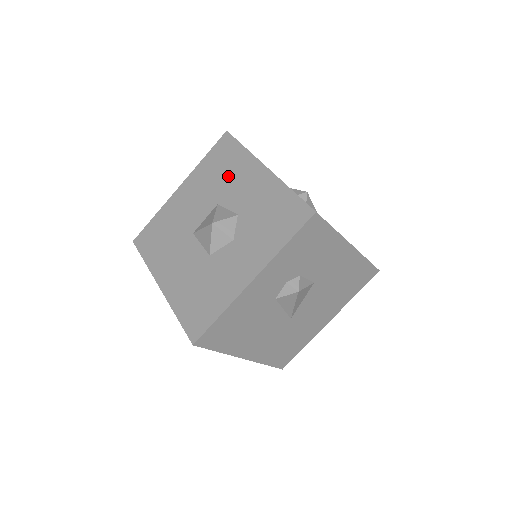
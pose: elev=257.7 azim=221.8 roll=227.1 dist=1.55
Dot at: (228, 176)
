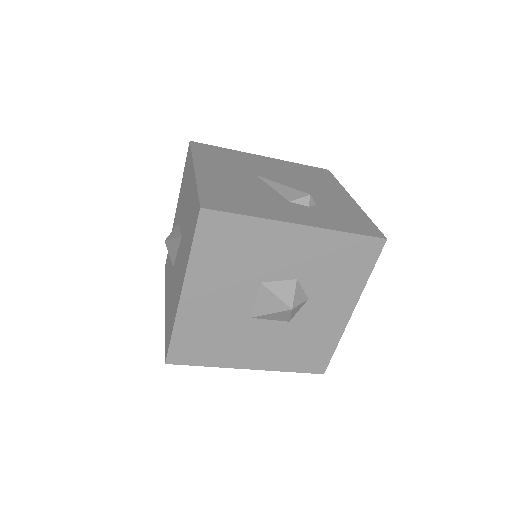
Dot at: (252, 254)
